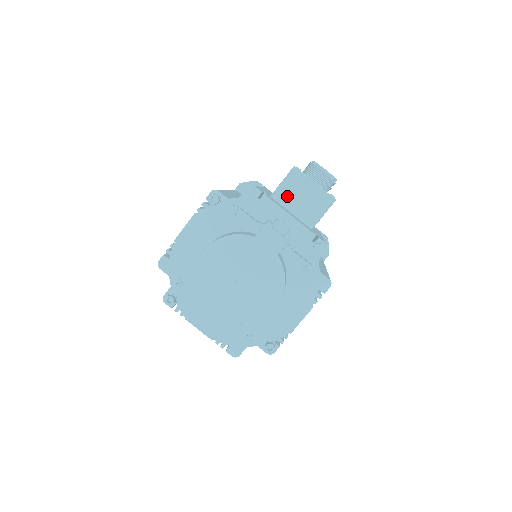
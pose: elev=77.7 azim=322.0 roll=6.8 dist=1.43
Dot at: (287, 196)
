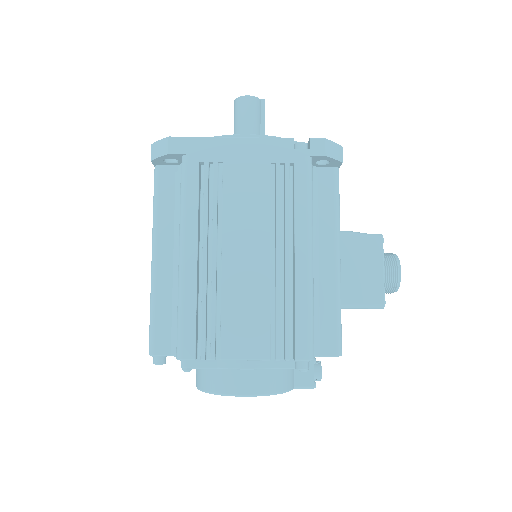
Dot at: occluded
